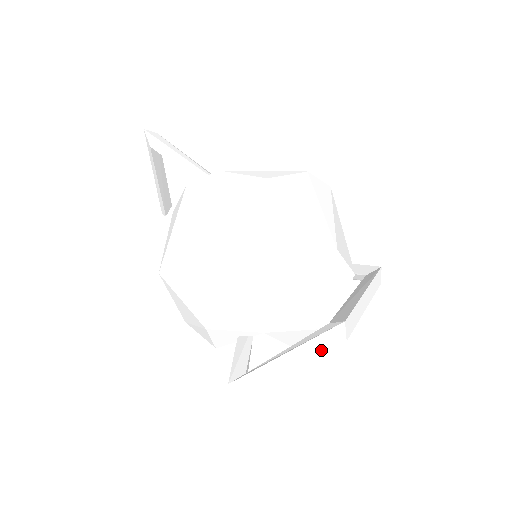
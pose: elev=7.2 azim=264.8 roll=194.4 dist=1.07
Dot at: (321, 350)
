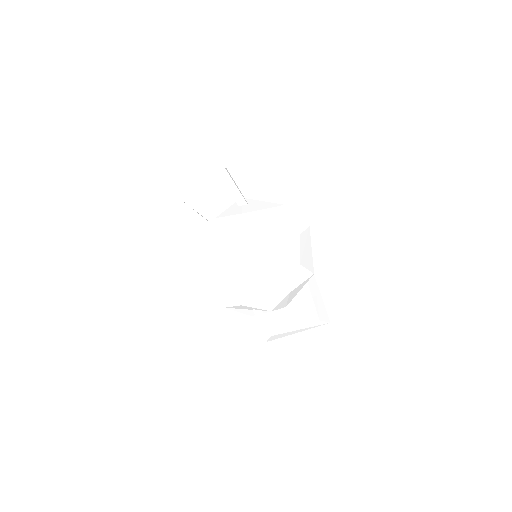
Dot at: (313, 331)
